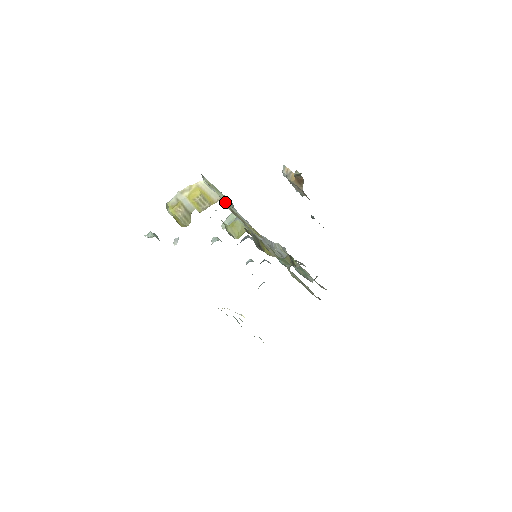
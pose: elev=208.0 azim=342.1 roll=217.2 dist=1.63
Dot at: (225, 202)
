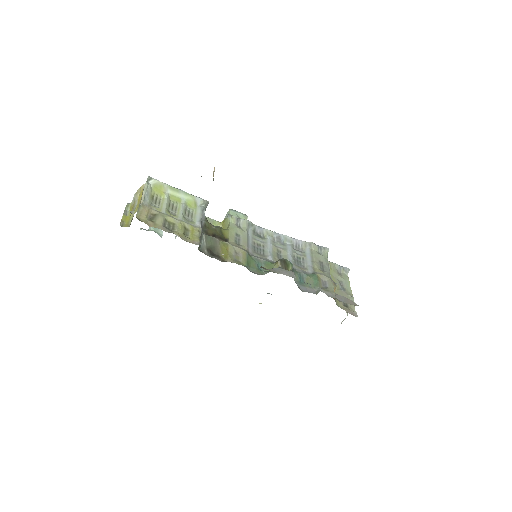
Dot at: (140, 207)
